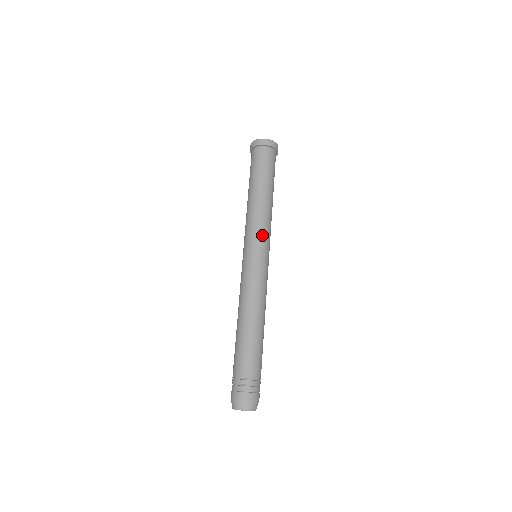
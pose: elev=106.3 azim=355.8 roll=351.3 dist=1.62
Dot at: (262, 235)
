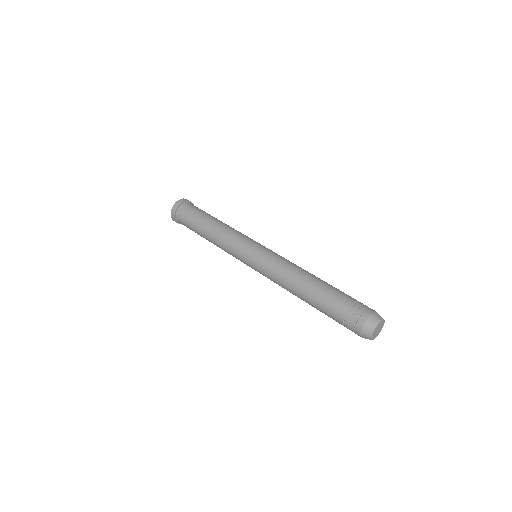
Dot at: (248, 237)
